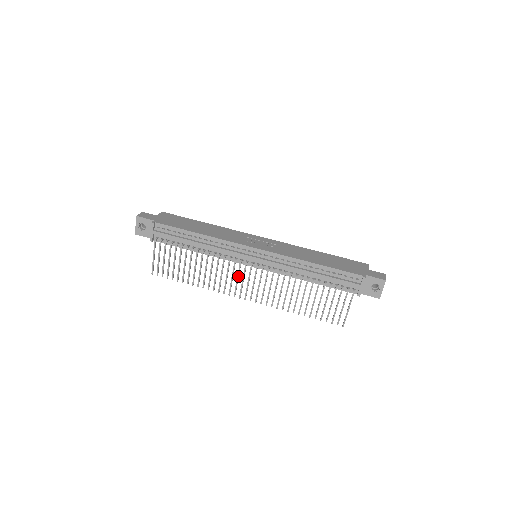
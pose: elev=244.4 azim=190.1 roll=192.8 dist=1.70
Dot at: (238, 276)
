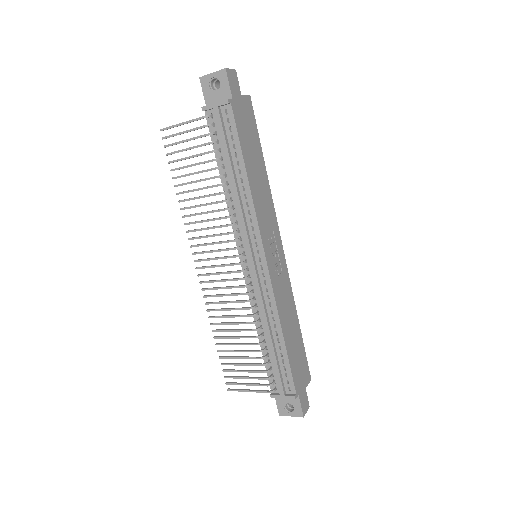
Dot at: (220, 251)
